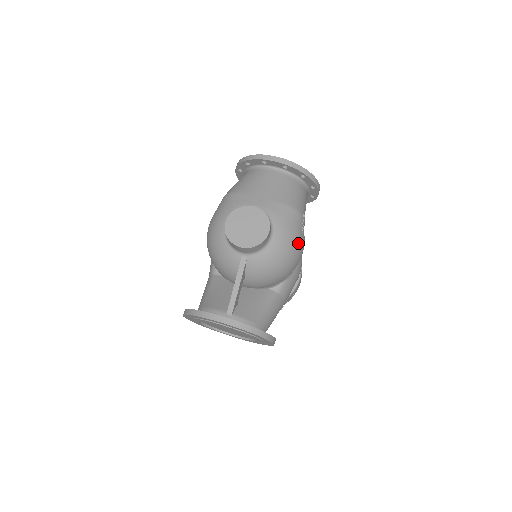
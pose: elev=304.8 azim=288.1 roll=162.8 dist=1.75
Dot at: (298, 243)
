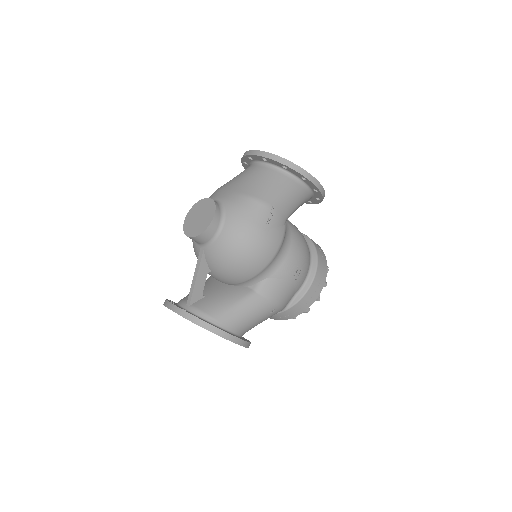
Dot at: (258, 235)
